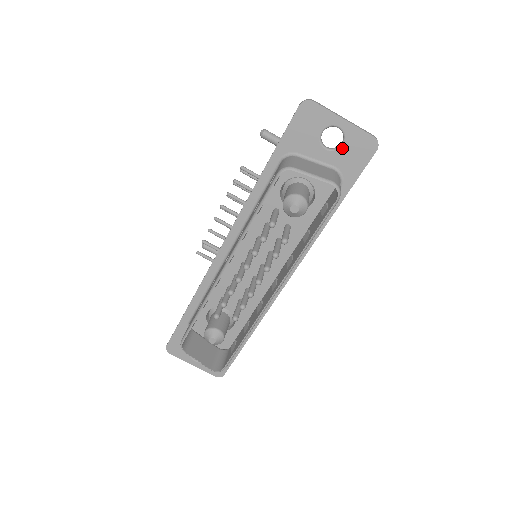
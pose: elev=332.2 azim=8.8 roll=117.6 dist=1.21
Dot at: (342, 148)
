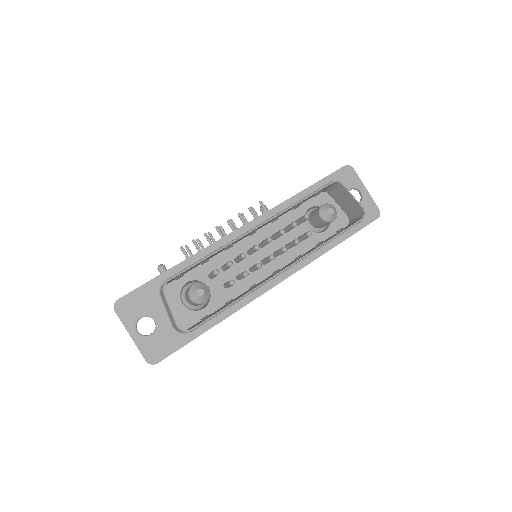
Dot at: occluded
